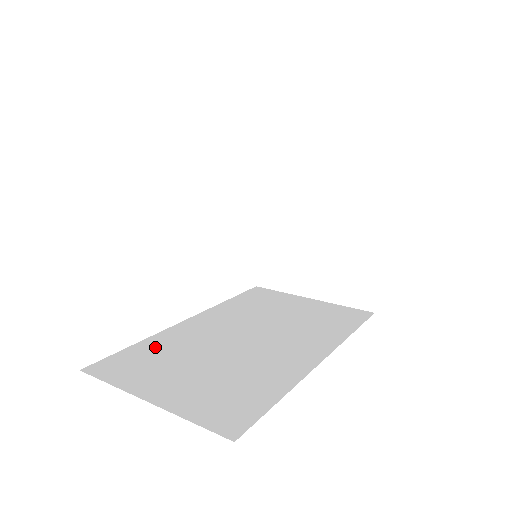
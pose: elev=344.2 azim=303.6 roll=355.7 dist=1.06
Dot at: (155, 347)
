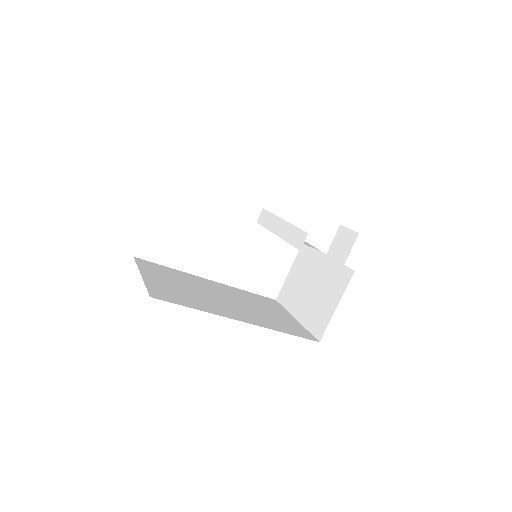
Dot at: (176, 273)
